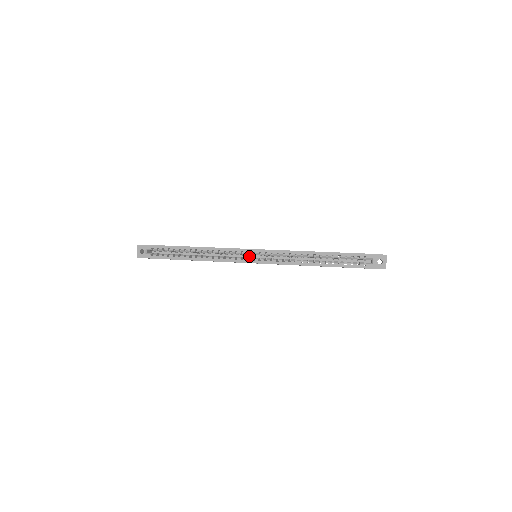
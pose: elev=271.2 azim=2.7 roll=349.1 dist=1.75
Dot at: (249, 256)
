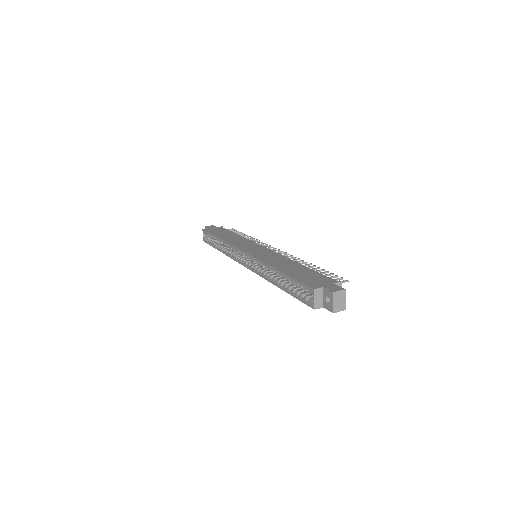
Dot at: occluded
